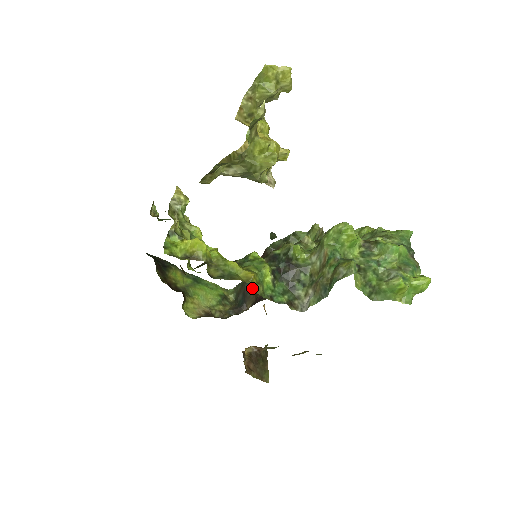
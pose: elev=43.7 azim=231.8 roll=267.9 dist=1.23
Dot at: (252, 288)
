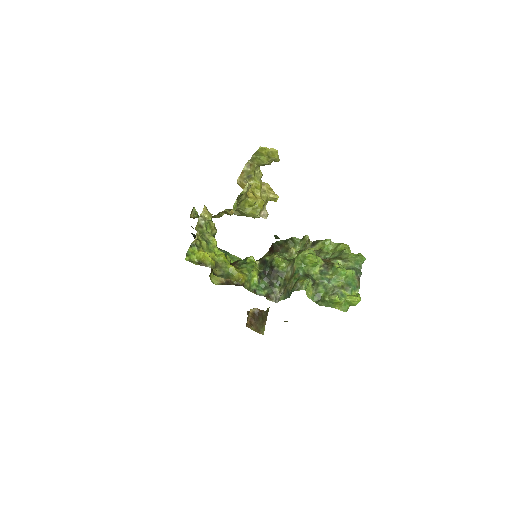
Dot at: occluded
